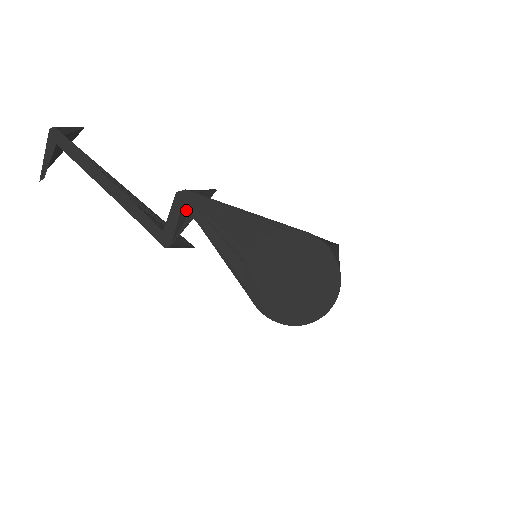
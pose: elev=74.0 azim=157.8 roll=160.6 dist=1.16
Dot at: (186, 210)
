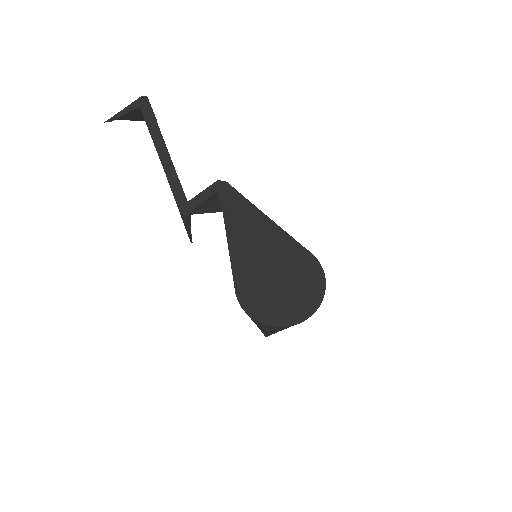
Dot at: (215, 199)
